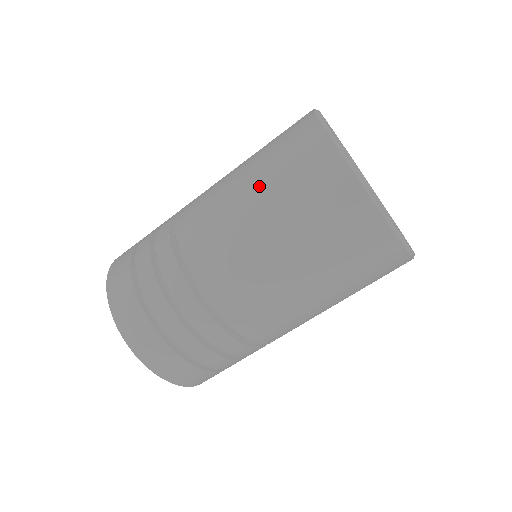
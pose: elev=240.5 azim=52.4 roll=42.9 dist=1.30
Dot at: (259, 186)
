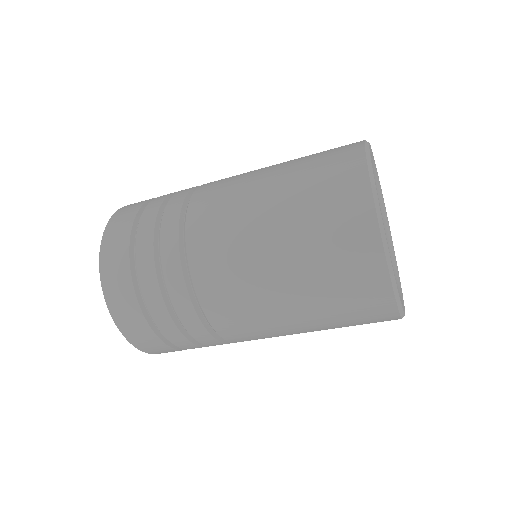
Dot at: (284, 176)
